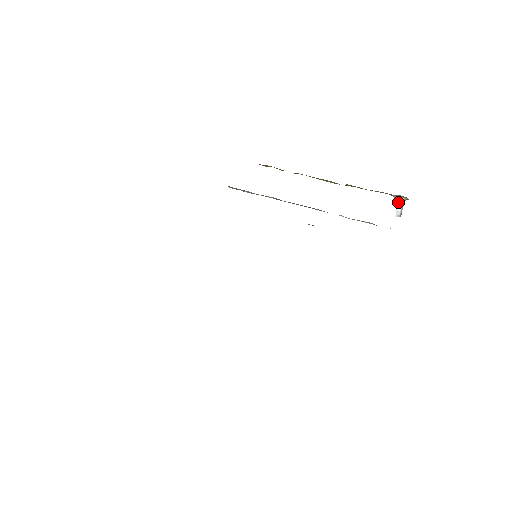
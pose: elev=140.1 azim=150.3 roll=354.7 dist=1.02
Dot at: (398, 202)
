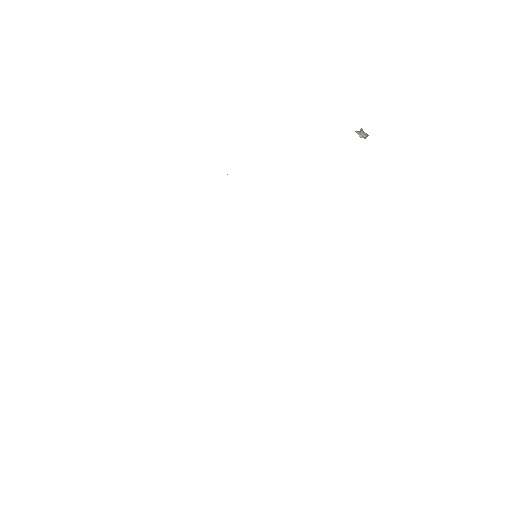
Dot at: (356, 132)
